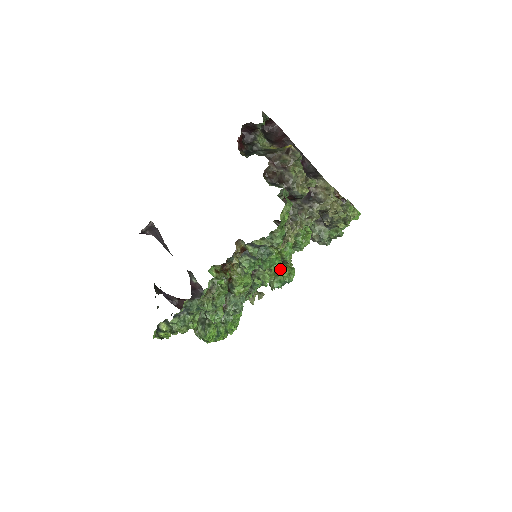
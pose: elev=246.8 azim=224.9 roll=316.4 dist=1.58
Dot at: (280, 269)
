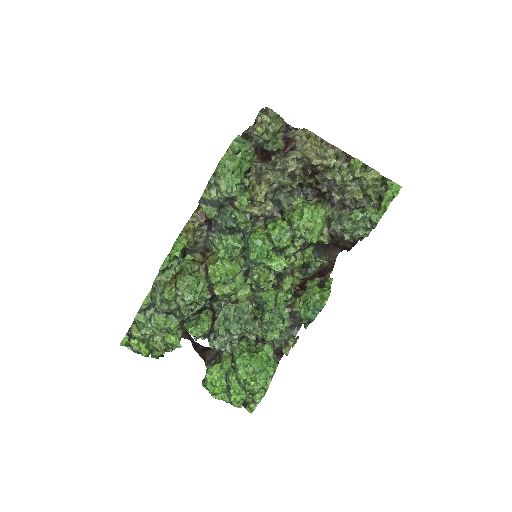
Dot at: occluded
